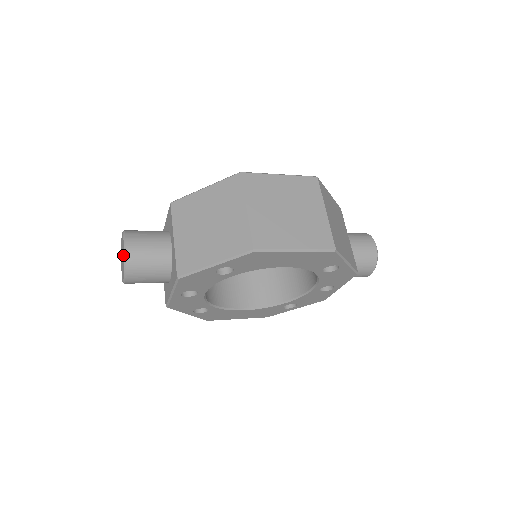
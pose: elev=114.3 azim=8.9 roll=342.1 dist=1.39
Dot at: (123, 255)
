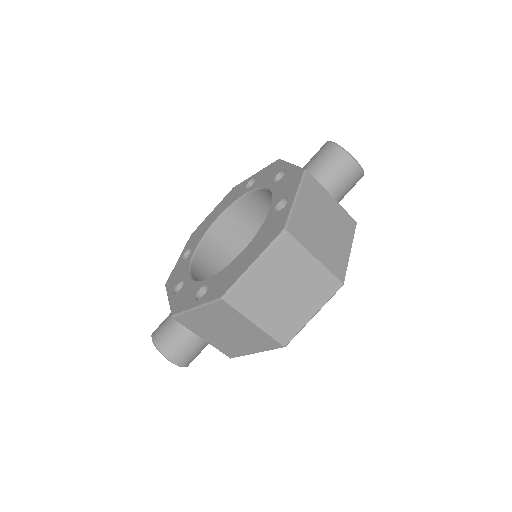
Dot at: occluded
